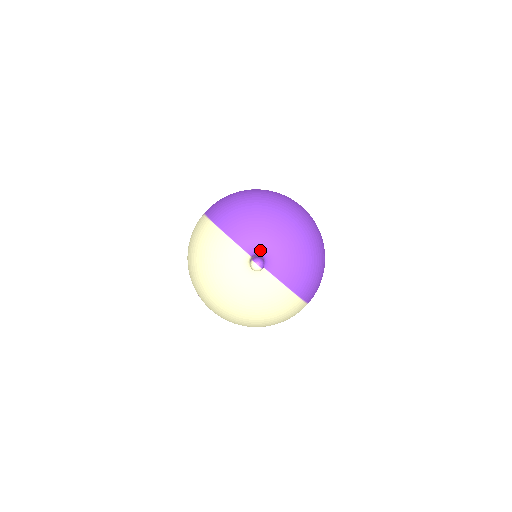
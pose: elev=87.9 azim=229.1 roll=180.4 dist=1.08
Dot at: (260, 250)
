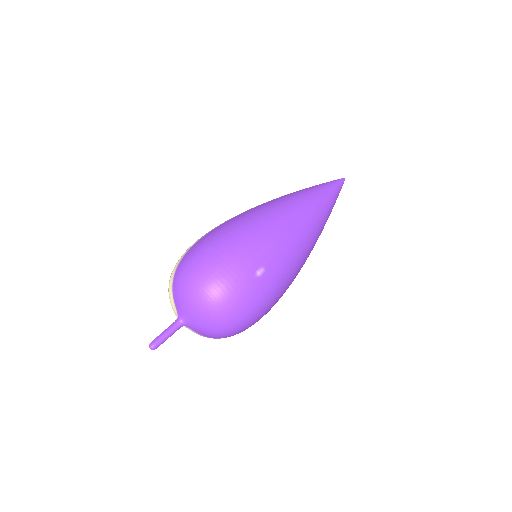
Dot at: (183, 318)
